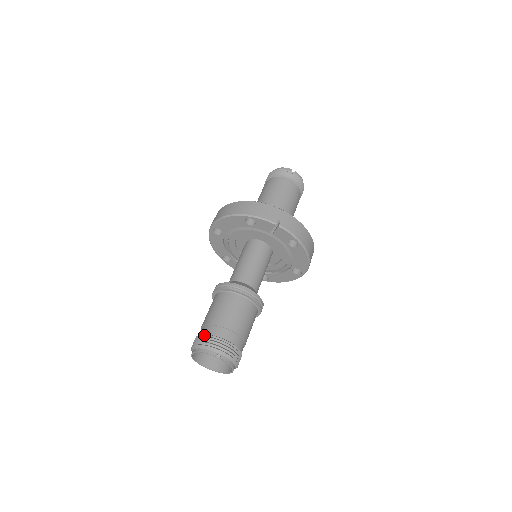
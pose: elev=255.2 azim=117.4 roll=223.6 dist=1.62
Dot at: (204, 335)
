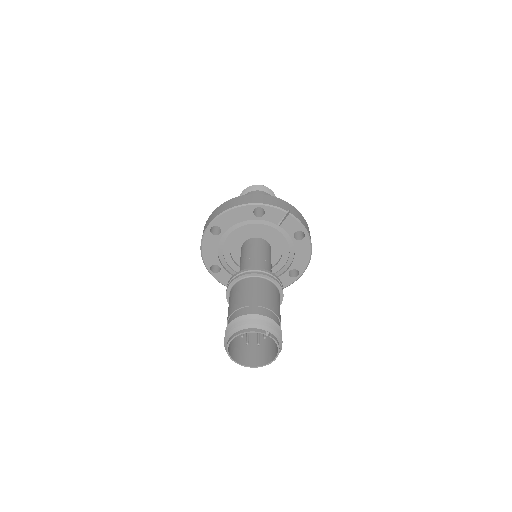
Dot at: (243, 316)
